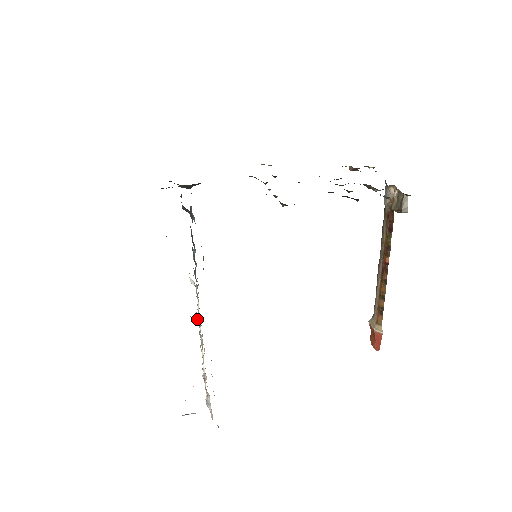
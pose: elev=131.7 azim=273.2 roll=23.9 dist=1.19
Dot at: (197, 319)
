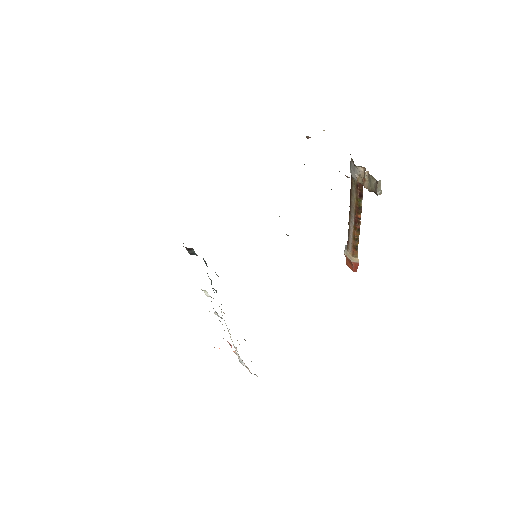
Dot at: (218, 316)
